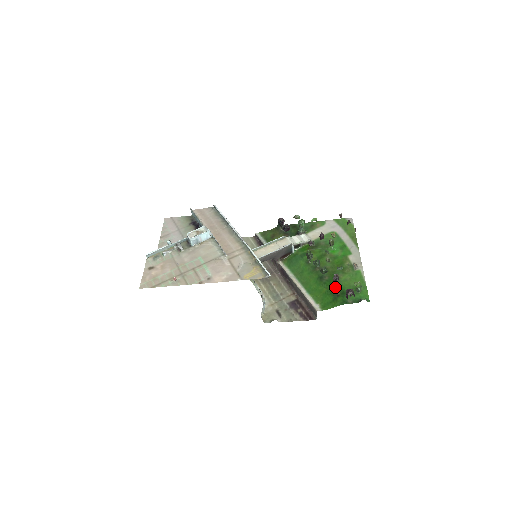
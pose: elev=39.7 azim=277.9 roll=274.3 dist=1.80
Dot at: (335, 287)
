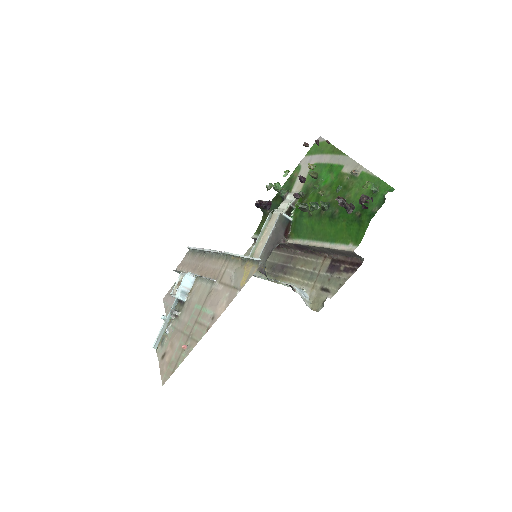
Dot at: (346, 210)
